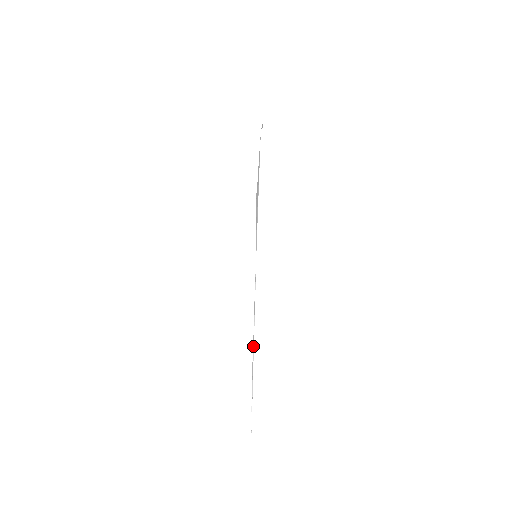
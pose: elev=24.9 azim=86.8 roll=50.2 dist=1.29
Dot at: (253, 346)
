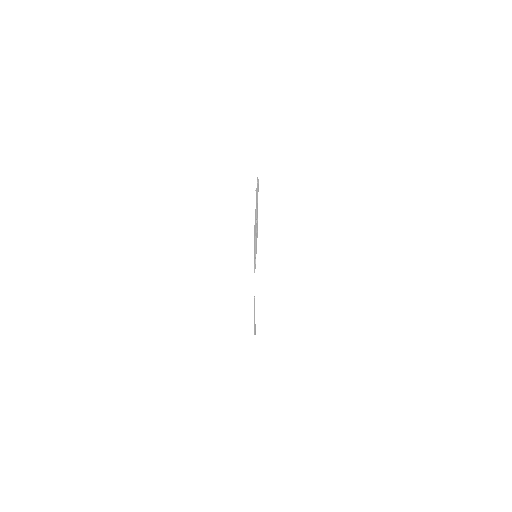
Dot at: (254, 316)
